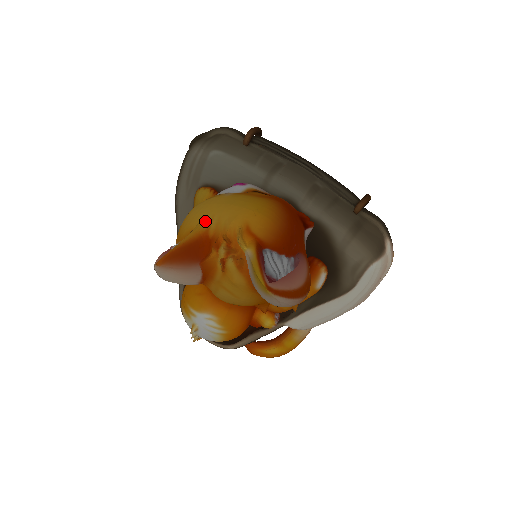
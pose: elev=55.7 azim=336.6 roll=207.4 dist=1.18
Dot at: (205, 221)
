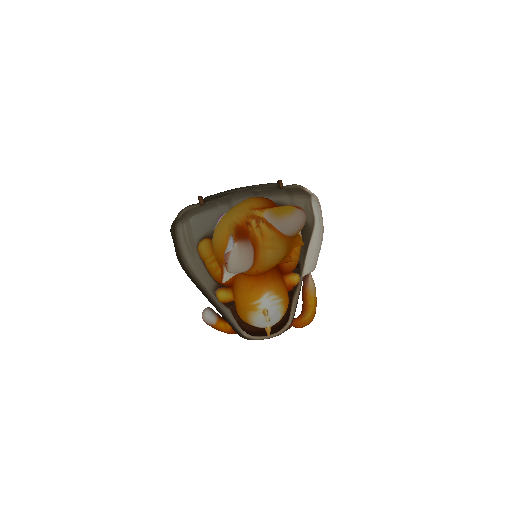
Dot at: (230, 224)
